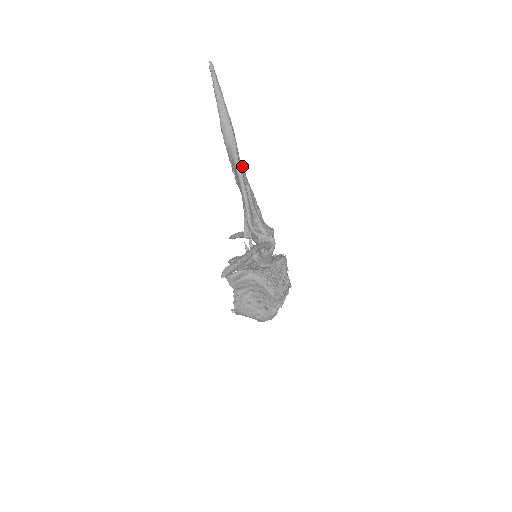
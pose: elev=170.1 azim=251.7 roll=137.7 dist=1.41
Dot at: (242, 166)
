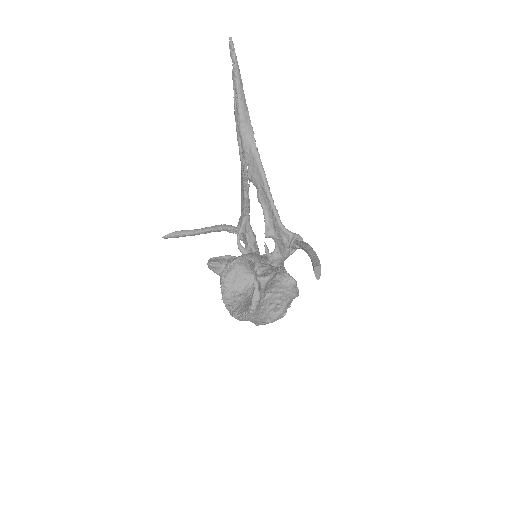
Dot at: occluded
